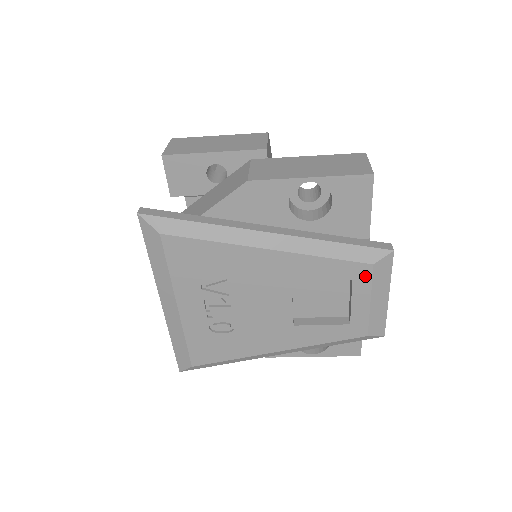
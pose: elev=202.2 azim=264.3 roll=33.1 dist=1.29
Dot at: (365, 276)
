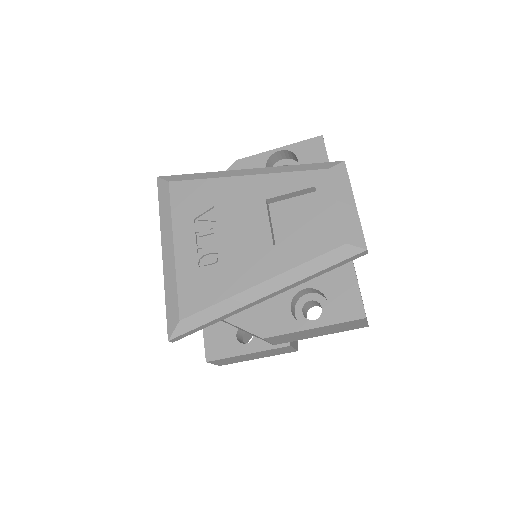
Dot at: (325, 181)
